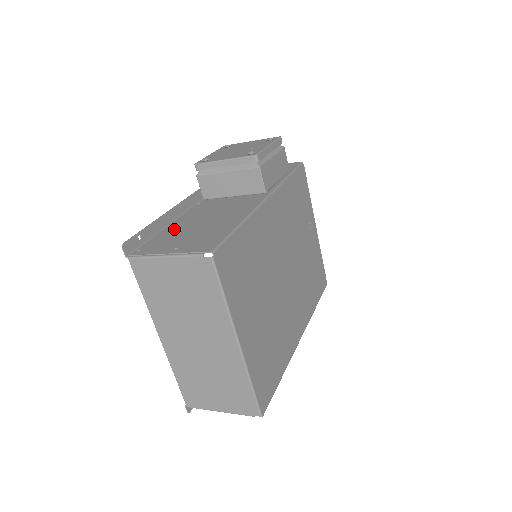
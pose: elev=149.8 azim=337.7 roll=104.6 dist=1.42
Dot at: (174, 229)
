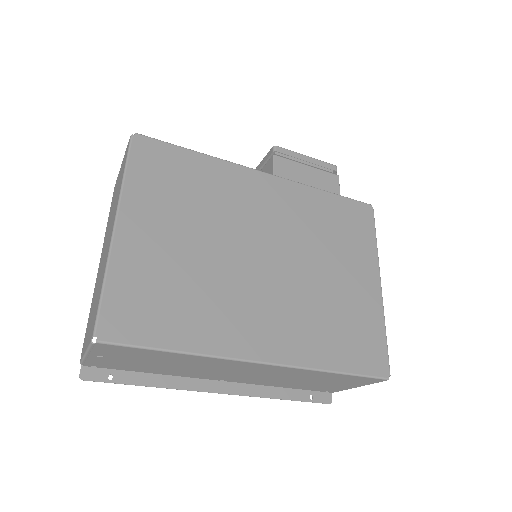
Dot at: occluded
